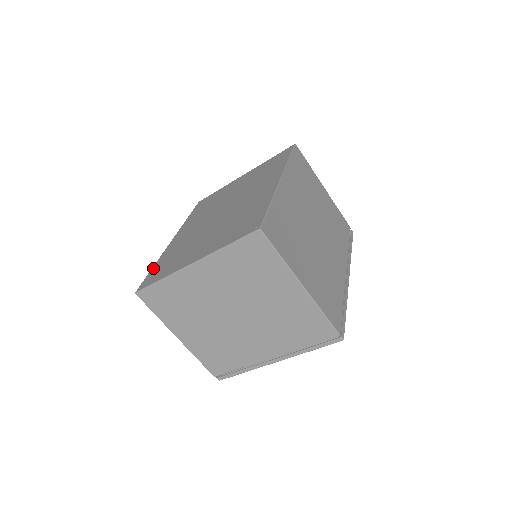
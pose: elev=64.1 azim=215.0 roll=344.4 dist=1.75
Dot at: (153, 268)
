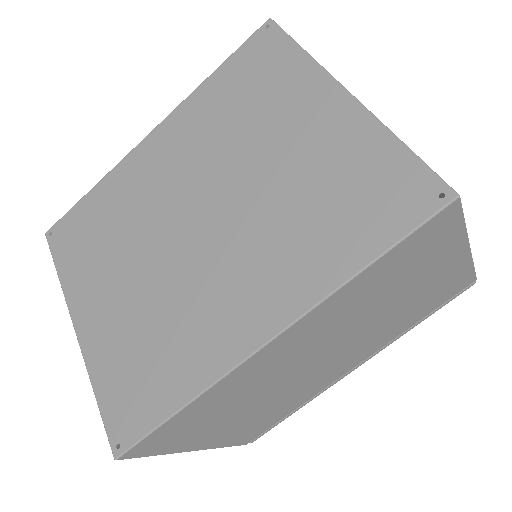
Dot at: (86, 199)
